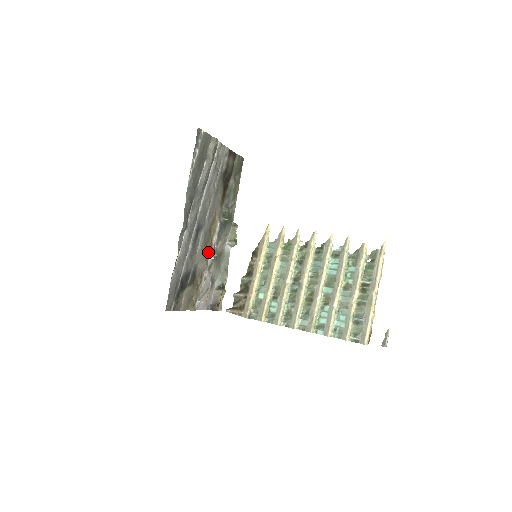
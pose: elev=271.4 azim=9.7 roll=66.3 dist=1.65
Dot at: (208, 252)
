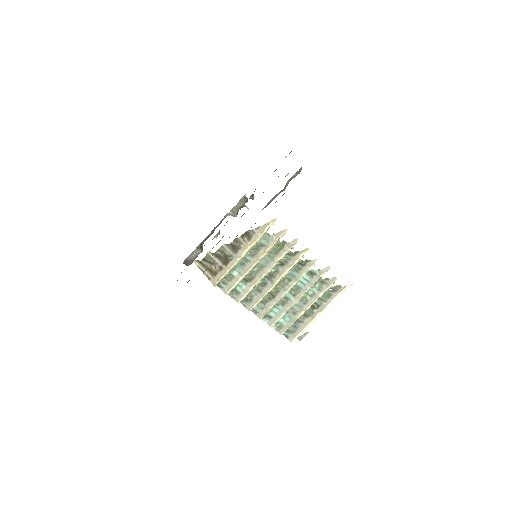
Dot at: occluded
